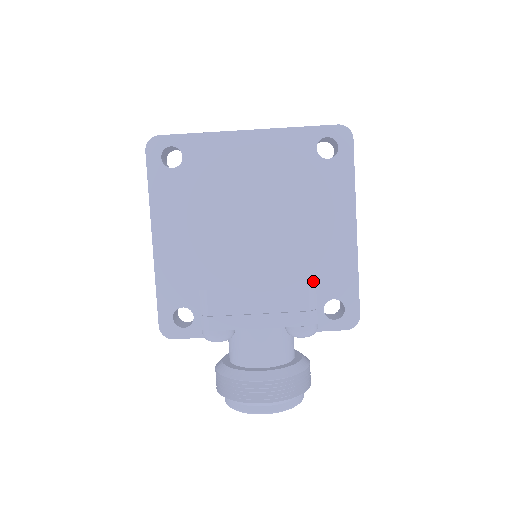
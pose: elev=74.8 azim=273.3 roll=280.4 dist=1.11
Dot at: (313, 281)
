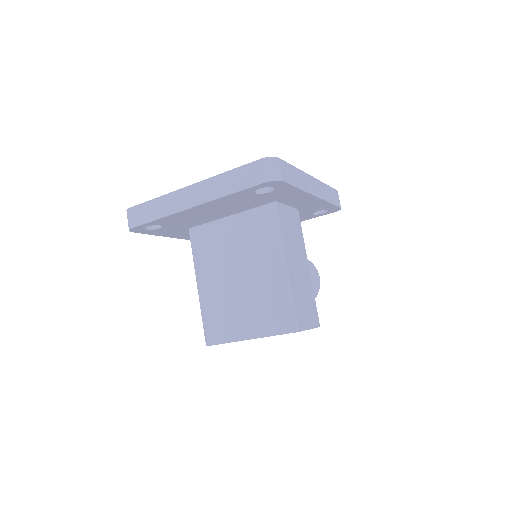
Dot at: occluded
